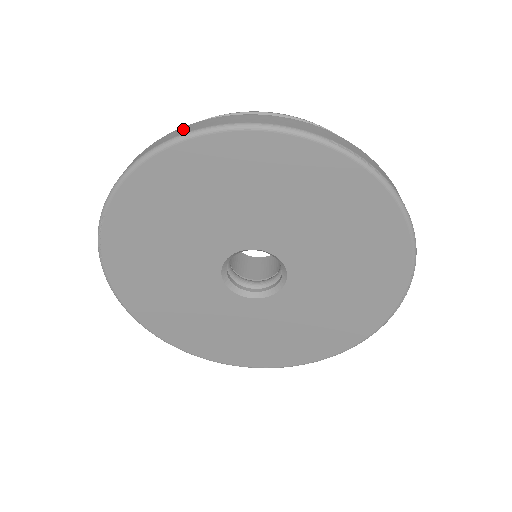
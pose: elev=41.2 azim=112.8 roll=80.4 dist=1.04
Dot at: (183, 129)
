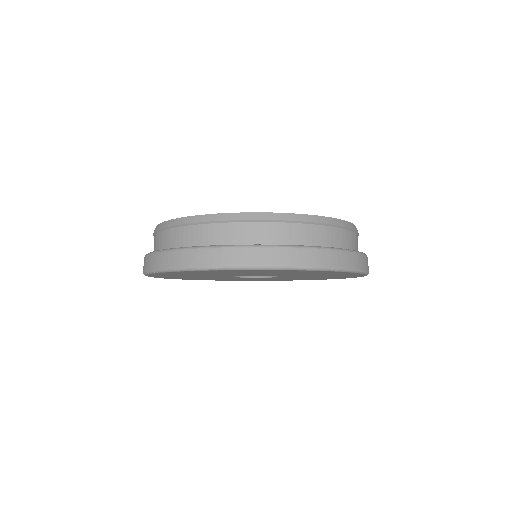
Dot at: (251, 255)
